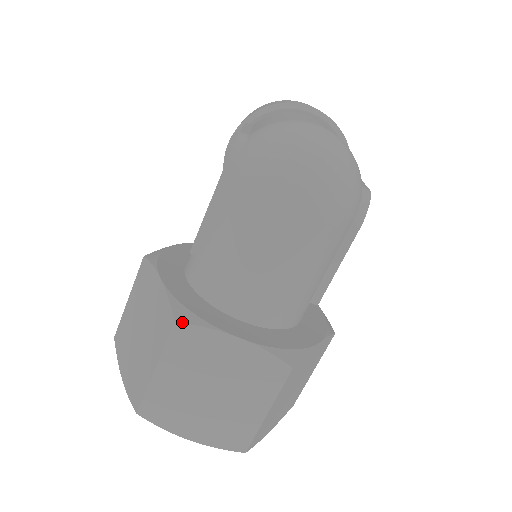
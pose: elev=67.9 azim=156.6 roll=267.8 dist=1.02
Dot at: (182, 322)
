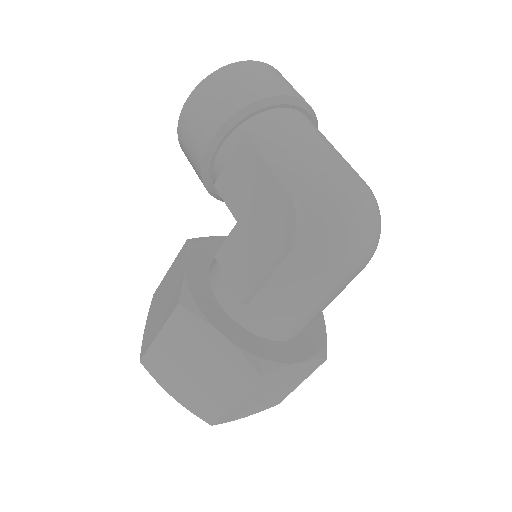
Dot at: (265, 373)
